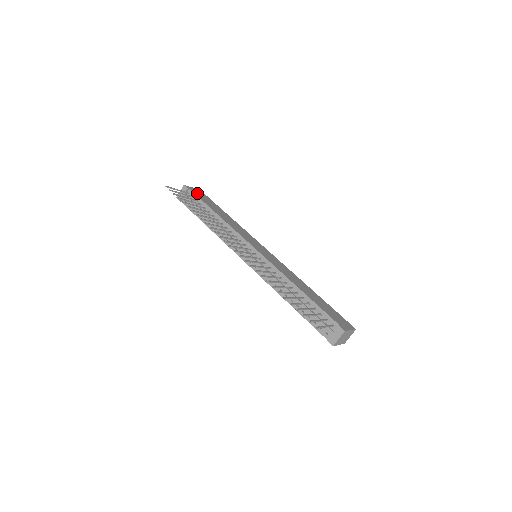
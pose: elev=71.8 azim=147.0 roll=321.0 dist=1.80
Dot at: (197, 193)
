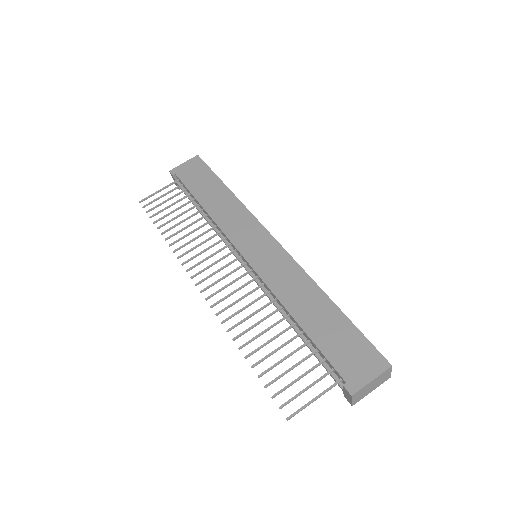
Dot at: (186, 173)
